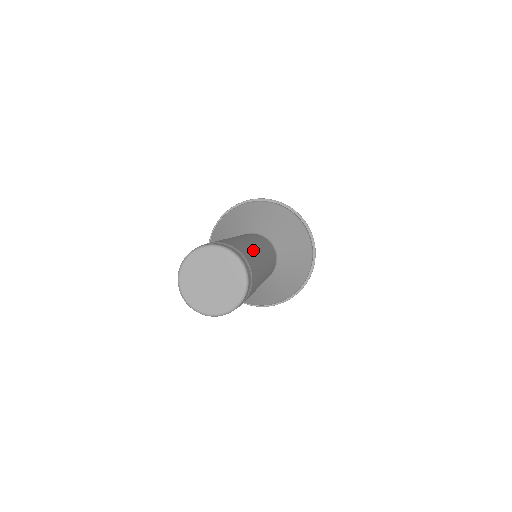
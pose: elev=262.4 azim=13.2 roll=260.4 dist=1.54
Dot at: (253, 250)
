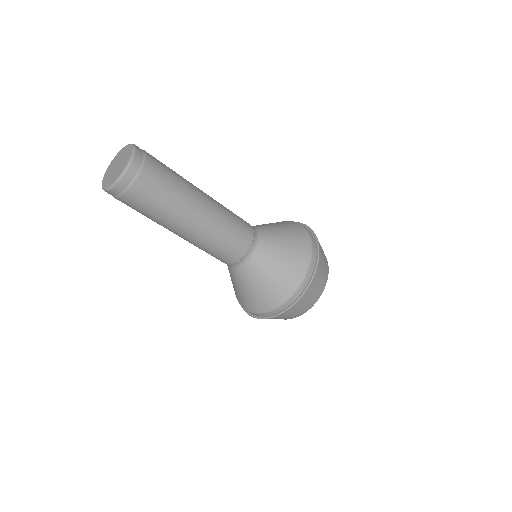
Dot at: (182, 180)
